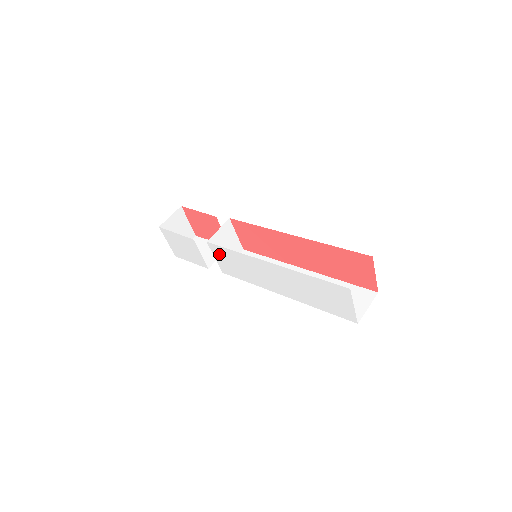
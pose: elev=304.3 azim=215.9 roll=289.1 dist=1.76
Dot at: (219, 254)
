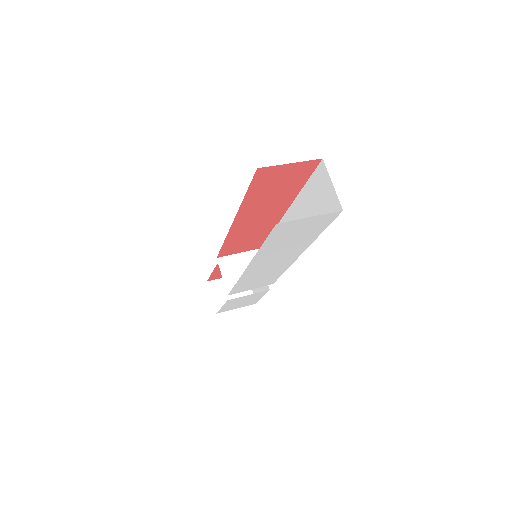
Dot at: (244, 289)
